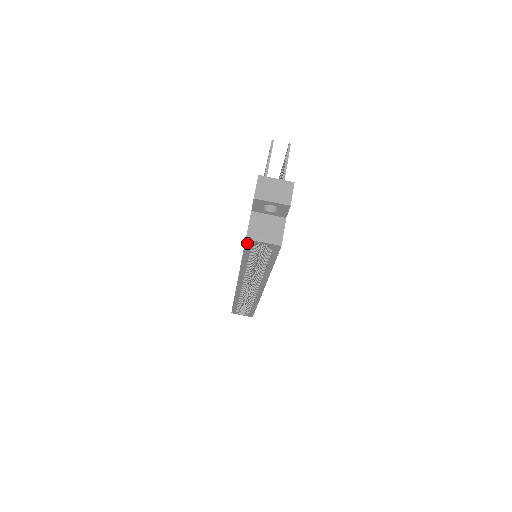
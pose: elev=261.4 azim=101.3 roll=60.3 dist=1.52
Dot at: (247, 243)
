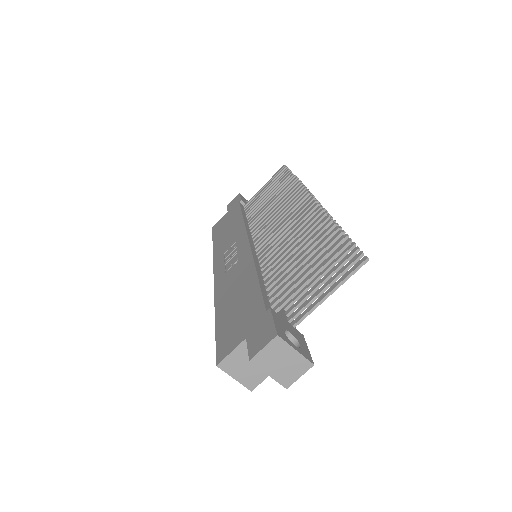
Dot at: (218, 359)
